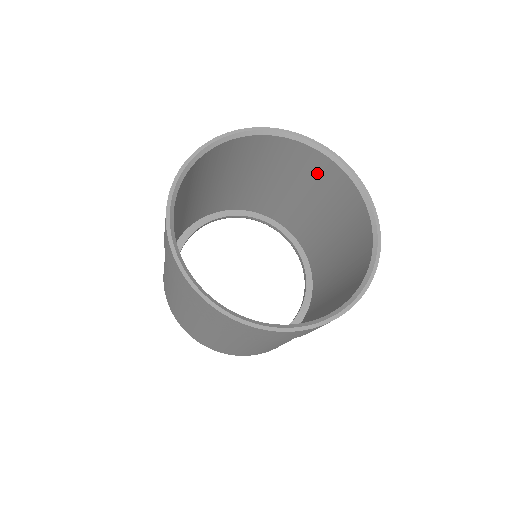
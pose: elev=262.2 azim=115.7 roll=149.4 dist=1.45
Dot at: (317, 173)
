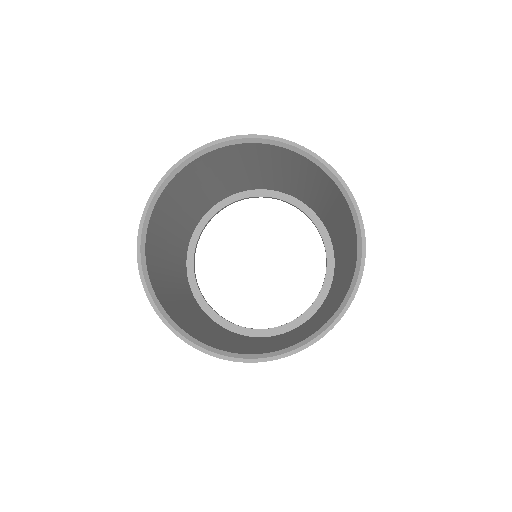
Dot at: (297, 164)
